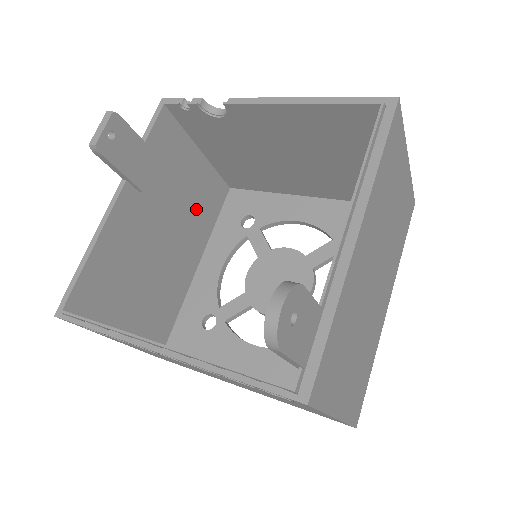
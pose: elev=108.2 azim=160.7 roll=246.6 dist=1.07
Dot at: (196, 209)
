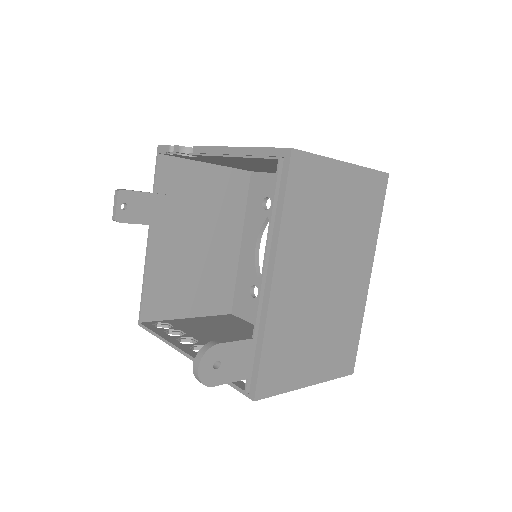
Dot at: (222, 207)
